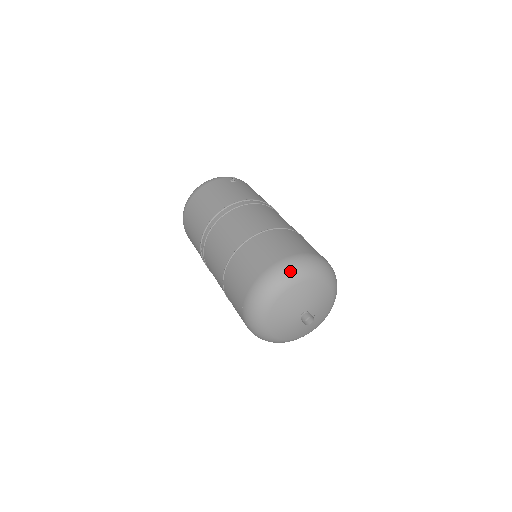
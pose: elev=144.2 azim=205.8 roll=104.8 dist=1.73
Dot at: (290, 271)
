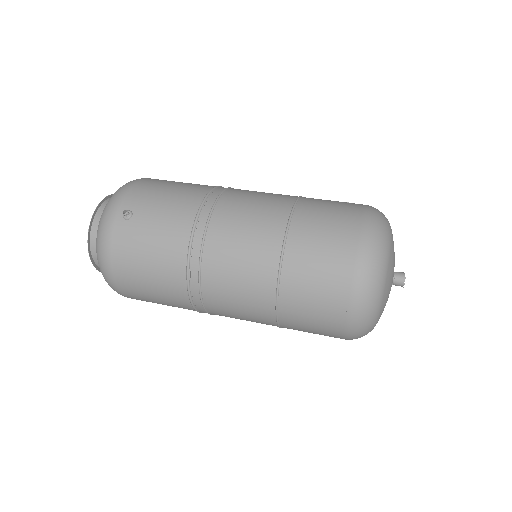
Dot at: (373, 286)
